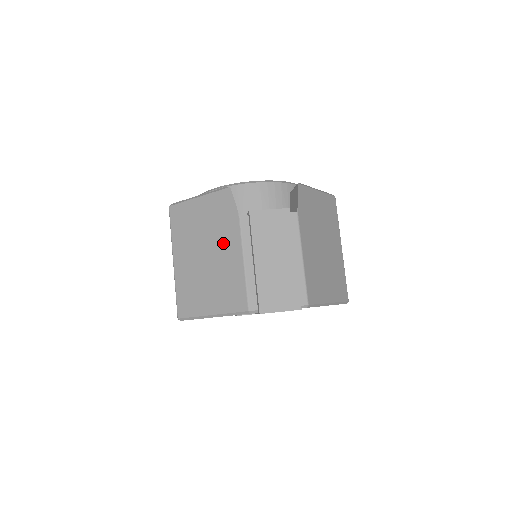
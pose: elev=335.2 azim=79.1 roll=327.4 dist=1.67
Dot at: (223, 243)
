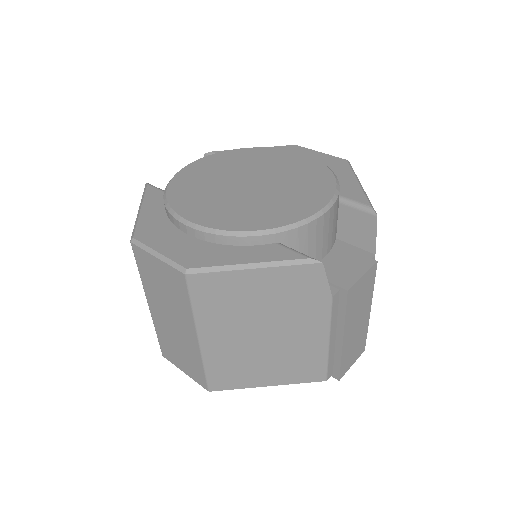
Dot at: (298, 324)
